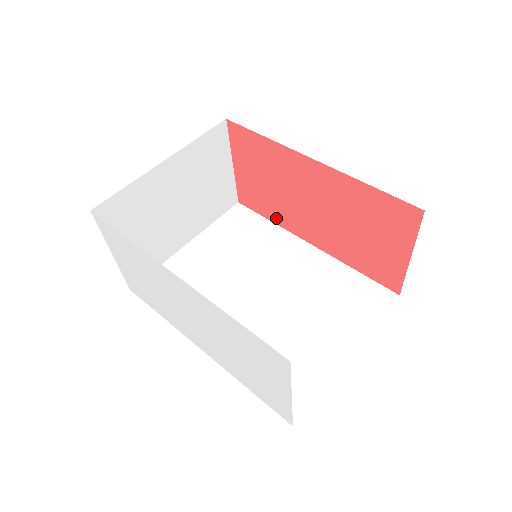
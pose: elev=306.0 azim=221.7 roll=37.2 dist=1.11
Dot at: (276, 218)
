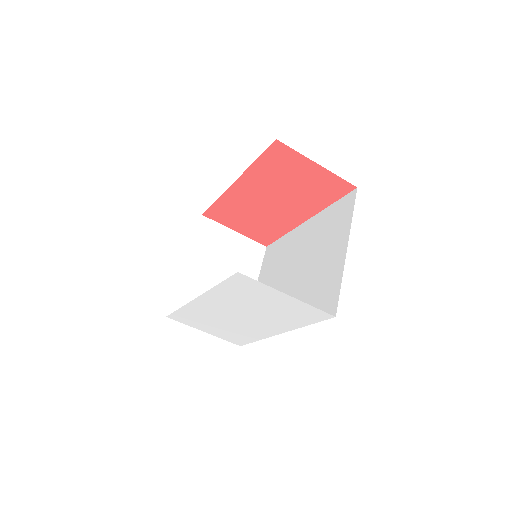
Dot at: (281, 231)
